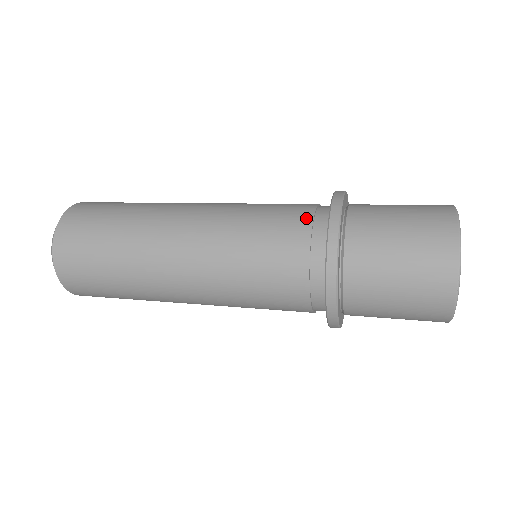
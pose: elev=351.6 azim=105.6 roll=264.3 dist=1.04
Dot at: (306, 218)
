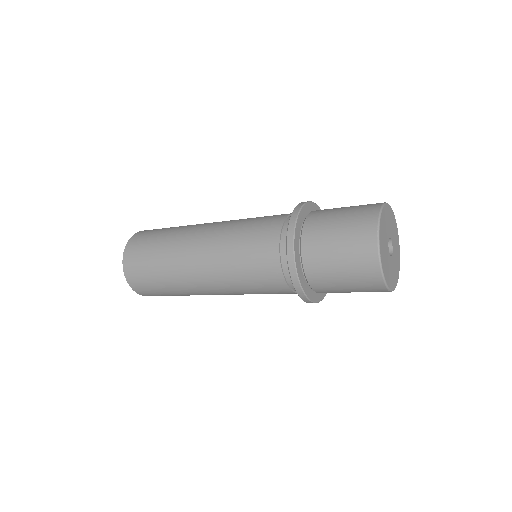
Dot at: occluded
